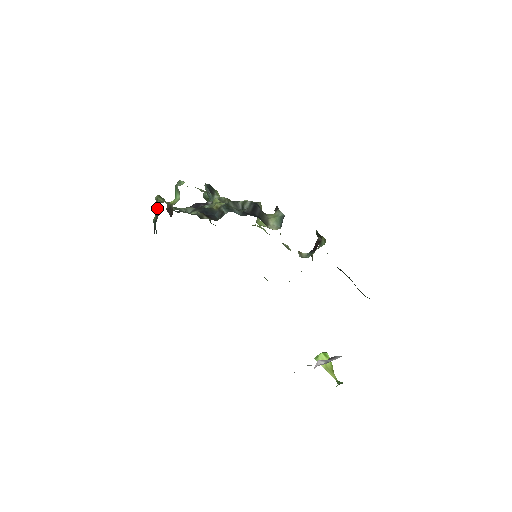
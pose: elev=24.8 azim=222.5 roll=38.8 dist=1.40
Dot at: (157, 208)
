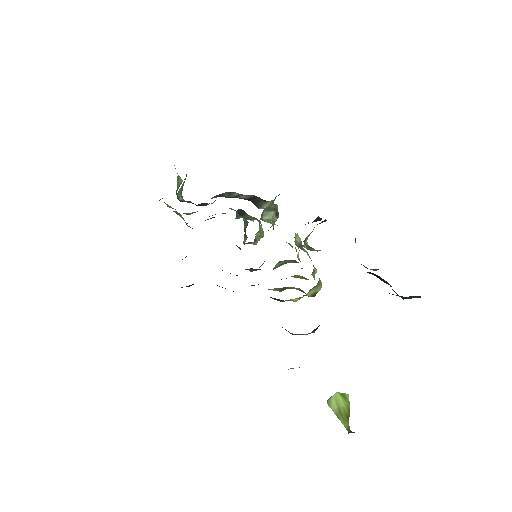
Dot at: occluded
